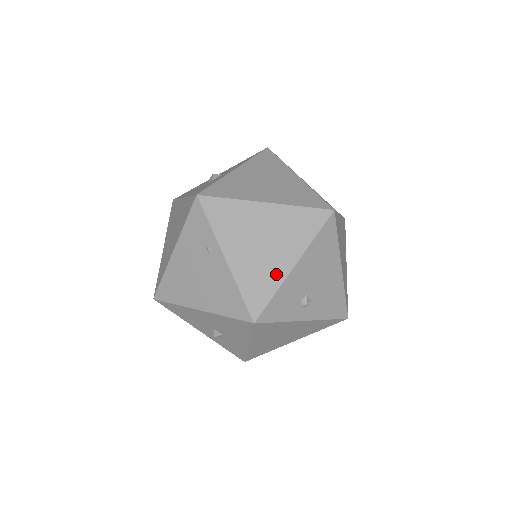
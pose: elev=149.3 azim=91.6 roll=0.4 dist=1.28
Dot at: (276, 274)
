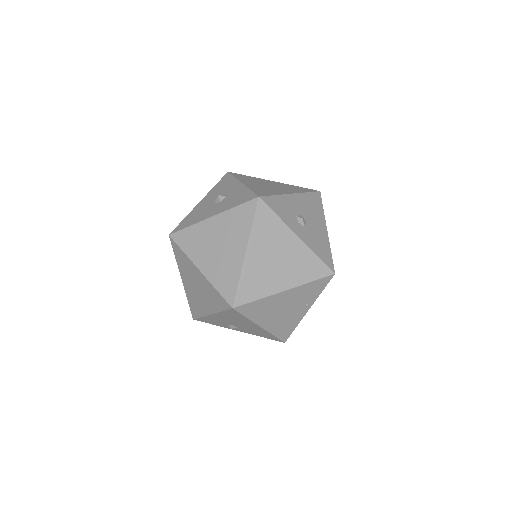
Dot at: (202, 309)
